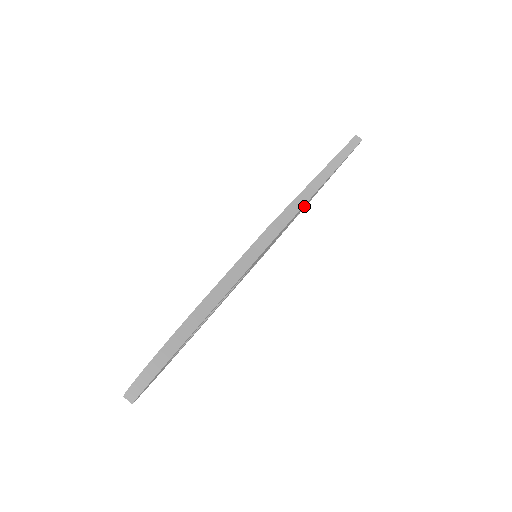
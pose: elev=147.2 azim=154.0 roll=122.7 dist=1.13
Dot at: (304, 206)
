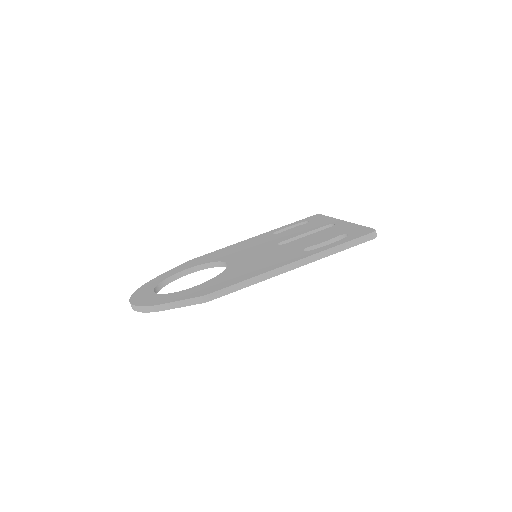
Dot at: occluded
